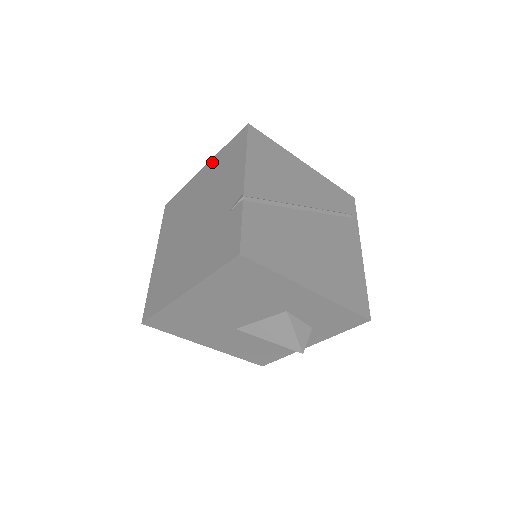
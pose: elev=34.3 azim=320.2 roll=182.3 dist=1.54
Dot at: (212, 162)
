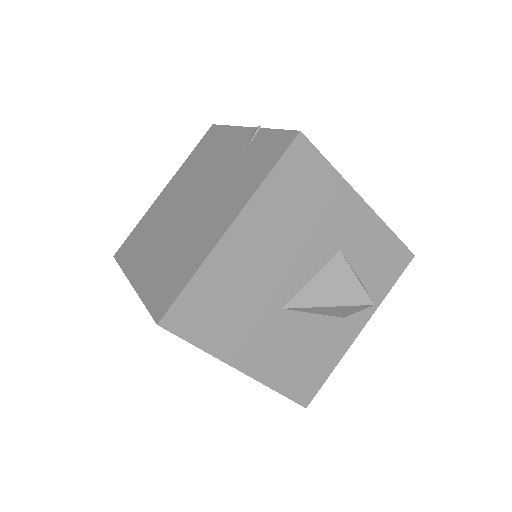
Dot at: (178, 173)
